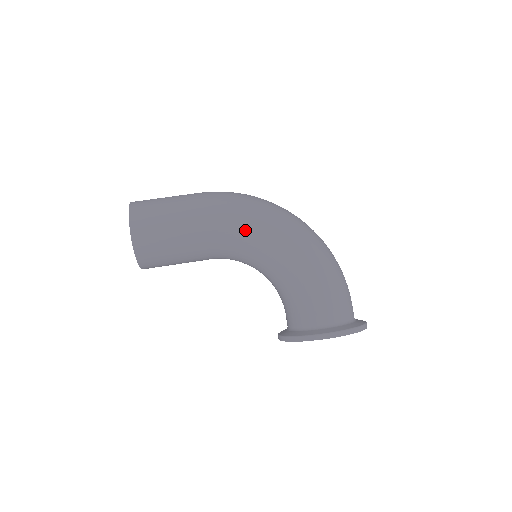
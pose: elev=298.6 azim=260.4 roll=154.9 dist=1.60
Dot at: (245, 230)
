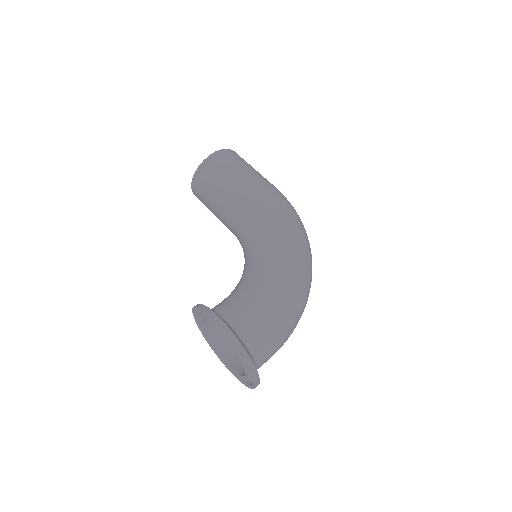
Dot at: (269, 218)
